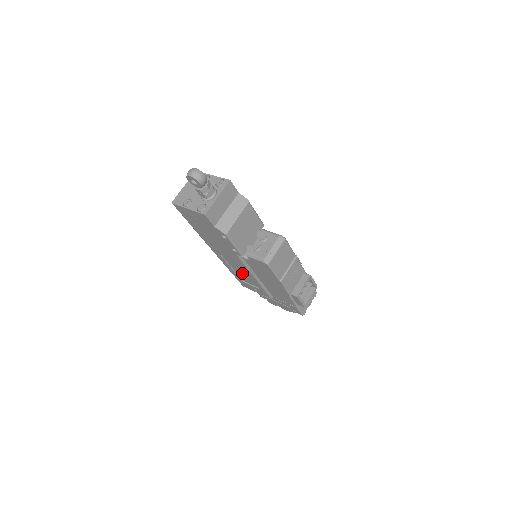
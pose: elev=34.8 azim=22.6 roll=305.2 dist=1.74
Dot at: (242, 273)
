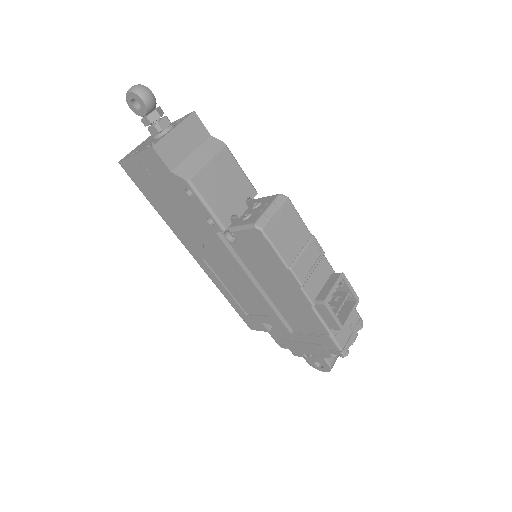
Dot at: (240, 290)
